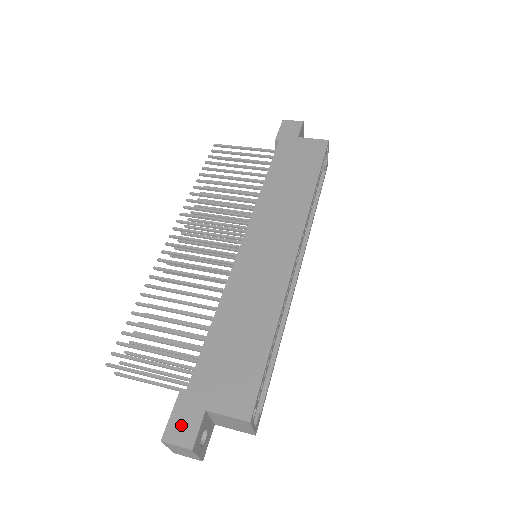
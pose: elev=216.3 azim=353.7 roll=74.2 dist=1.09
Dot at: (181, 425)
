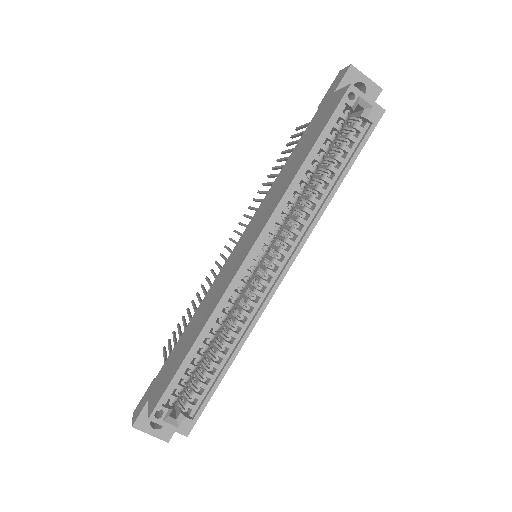
Dot at: (140, 405)
